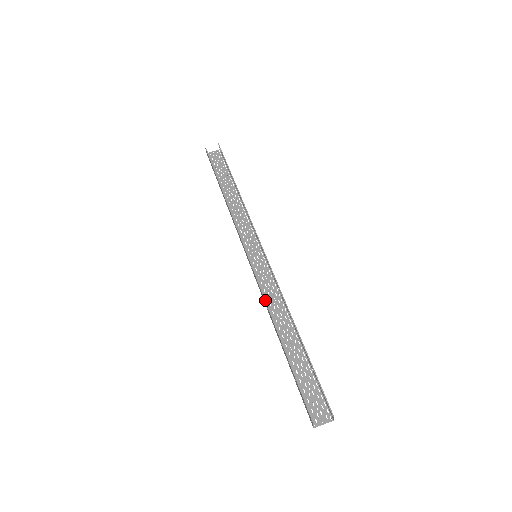
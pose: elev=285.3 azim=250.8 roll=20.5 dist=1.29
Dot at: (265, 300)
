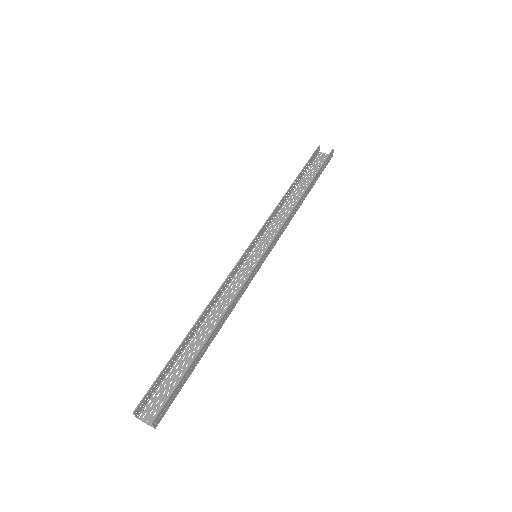
Dot at: (217, 292)
